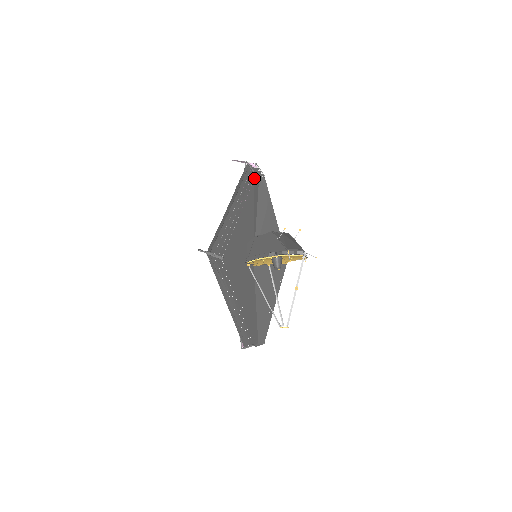
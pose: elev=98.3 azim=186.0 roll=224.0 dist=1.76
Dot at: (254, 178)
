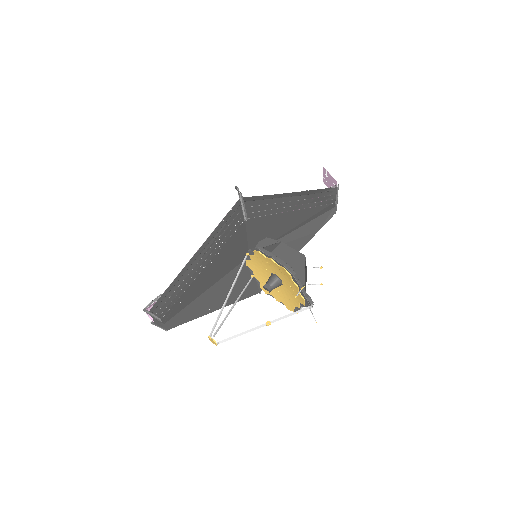
Dot at: (333, 203)
